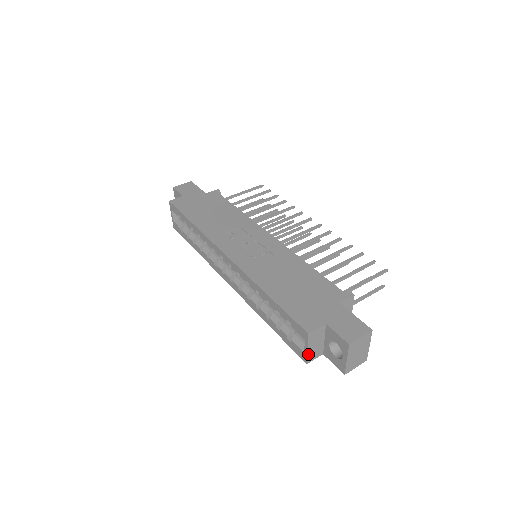
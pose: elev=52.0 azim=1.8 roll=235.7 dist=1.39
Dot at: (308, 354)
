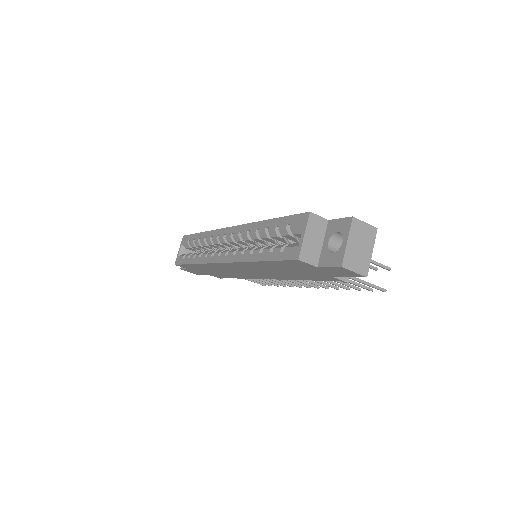
Dot at: (303, 245)
